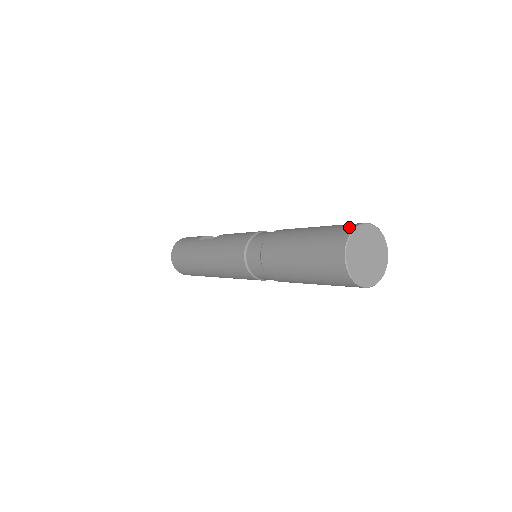
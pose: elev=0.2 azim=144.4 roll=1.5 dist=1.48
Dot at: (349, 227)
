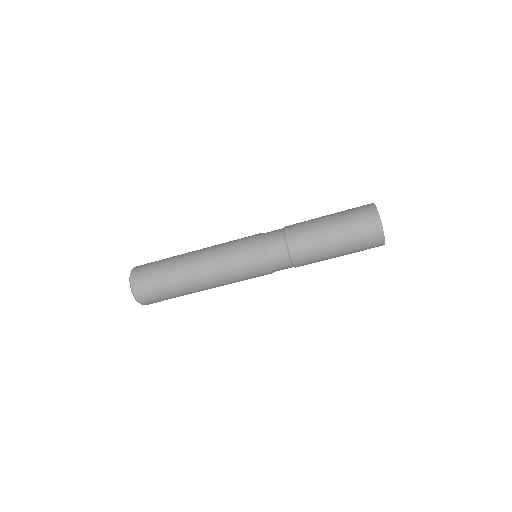
Dot at: occluded
